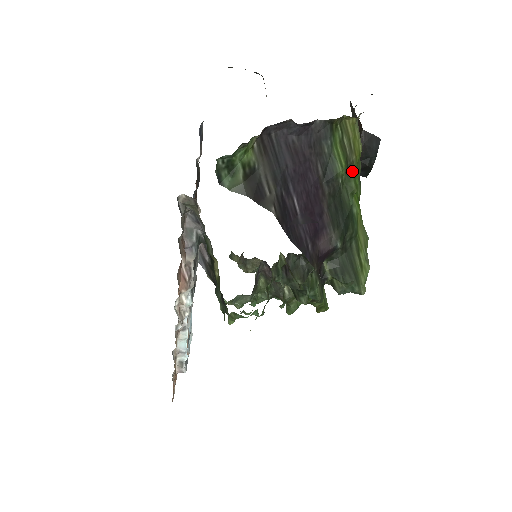
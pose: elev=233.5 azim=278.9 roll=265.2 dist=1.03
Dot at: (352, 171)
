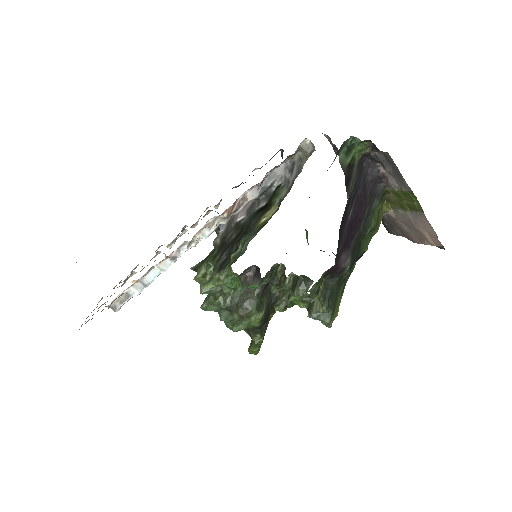
Dot at: (371, 235)
